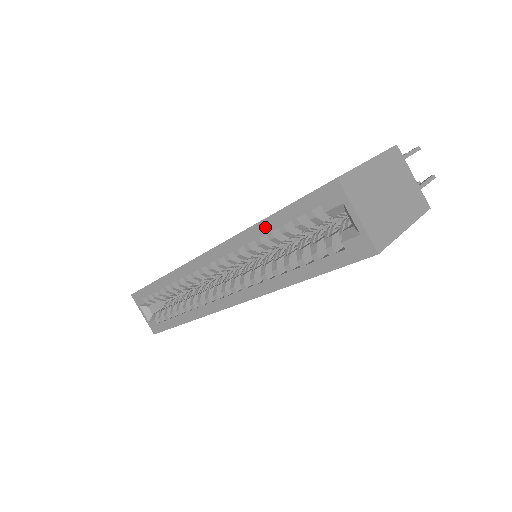
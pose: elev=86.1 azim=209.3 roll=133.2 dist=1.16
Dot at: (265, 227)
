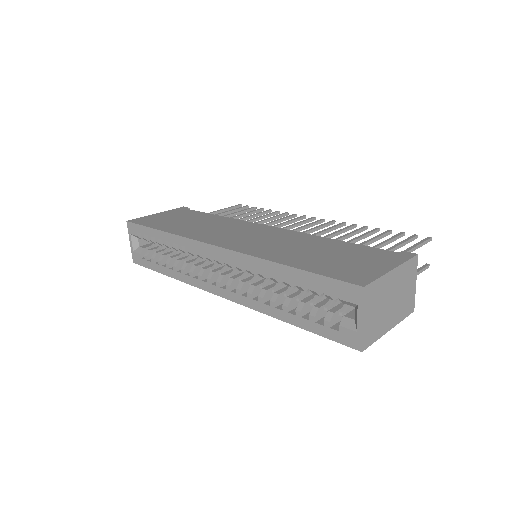
Dot at: (284, 271)
